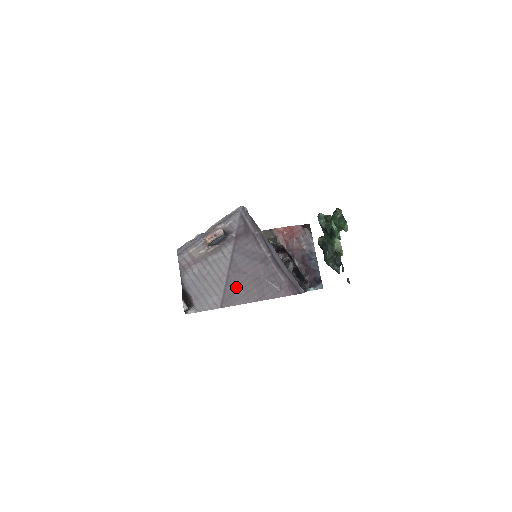
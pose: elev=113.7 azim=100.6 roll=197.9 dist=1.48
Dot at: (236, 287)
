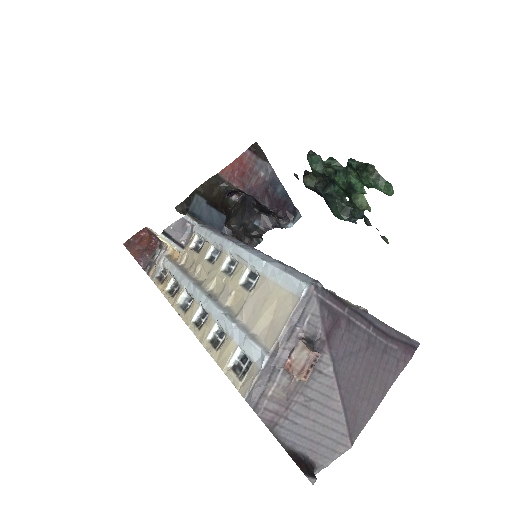
Dot at: (356, 404)
